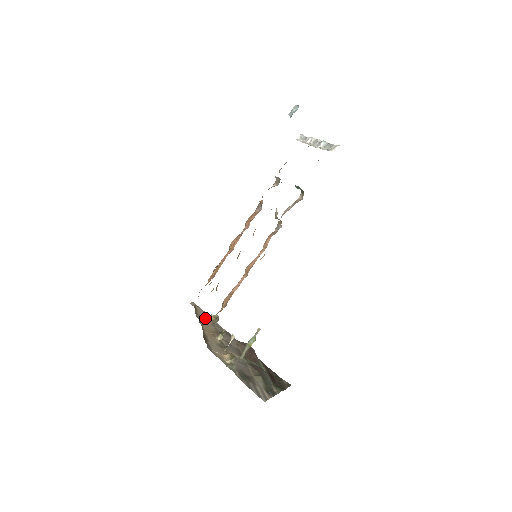
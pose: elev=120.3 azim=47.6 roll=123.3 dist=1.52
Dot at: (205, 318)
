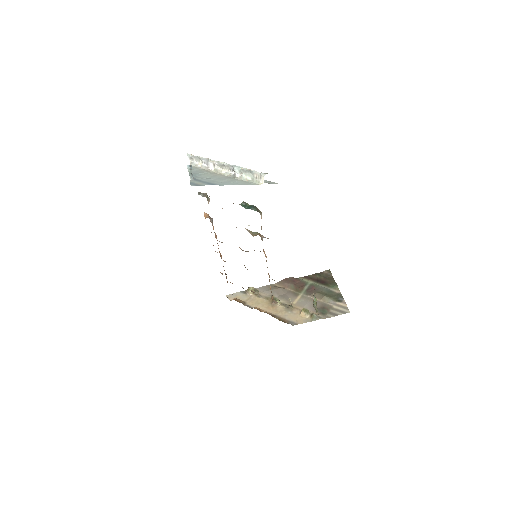
Dot at: (250, 298)
